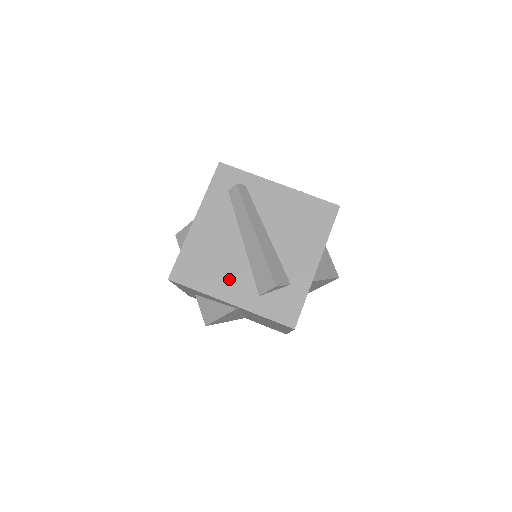
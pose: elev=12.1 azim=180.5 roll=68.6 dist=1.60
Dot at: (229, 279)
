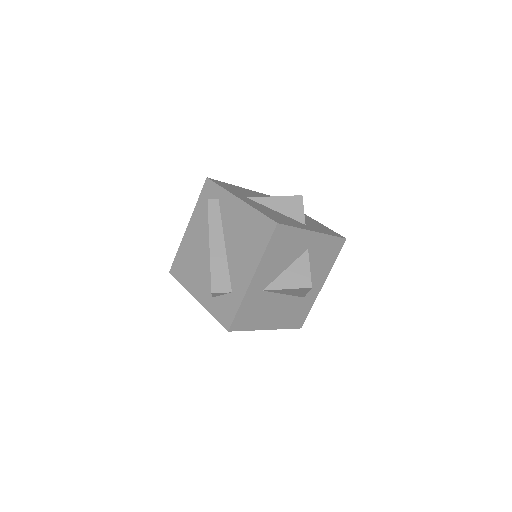
Dot at: (198, 279)
